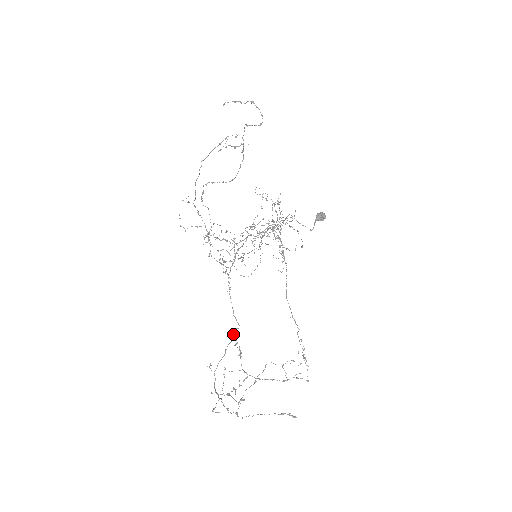
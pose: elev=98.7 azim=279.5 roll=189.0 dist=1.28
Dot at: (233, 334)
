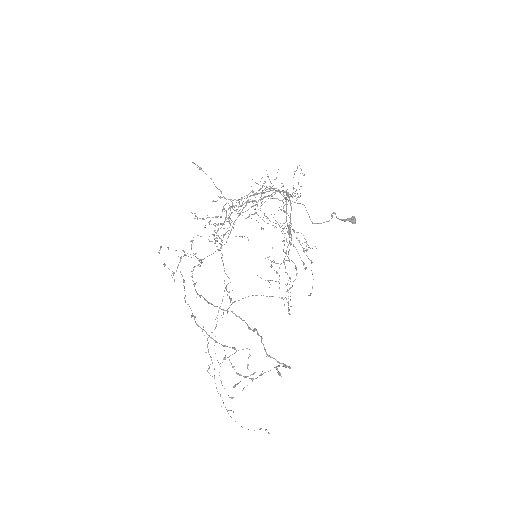
Dot at: (224, 291)
